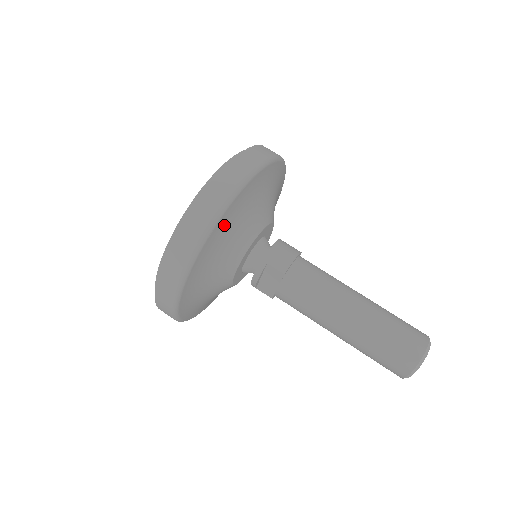
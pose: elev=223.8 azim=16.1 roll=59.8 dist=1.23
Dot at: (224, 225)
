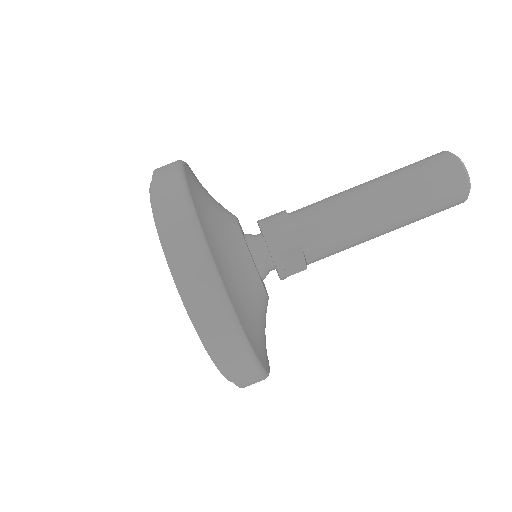
Dot at: (227, 279)
